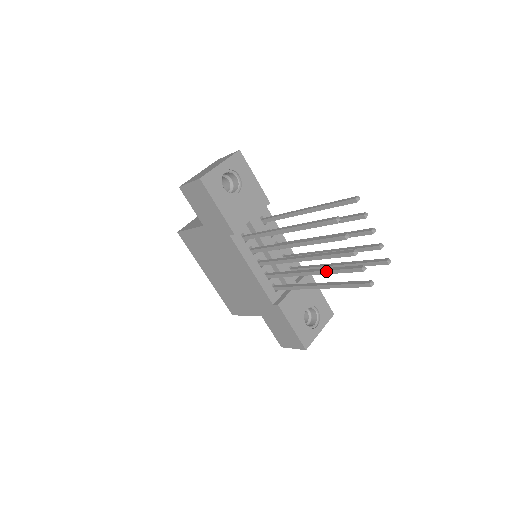
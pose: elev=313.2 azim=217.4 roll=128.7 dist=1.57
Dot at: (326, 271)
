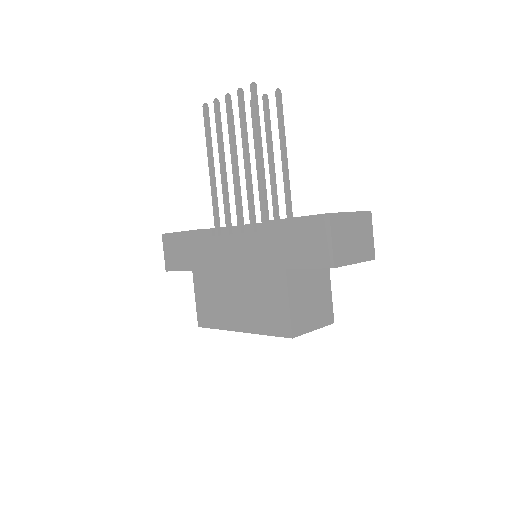
Dot at: (242, 136)
